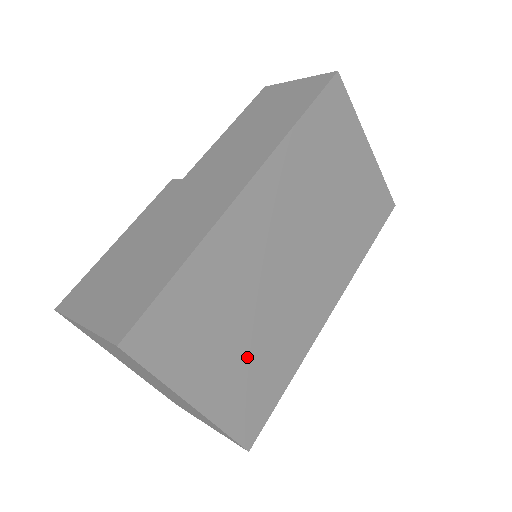
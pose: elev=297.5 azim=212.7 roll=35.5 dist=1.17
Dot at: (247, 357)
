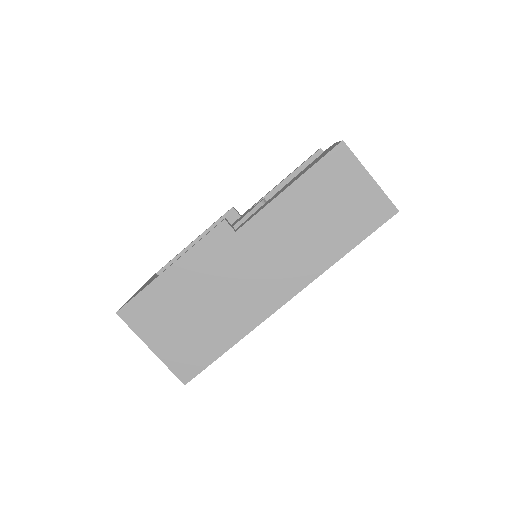
Dot at: occluded
